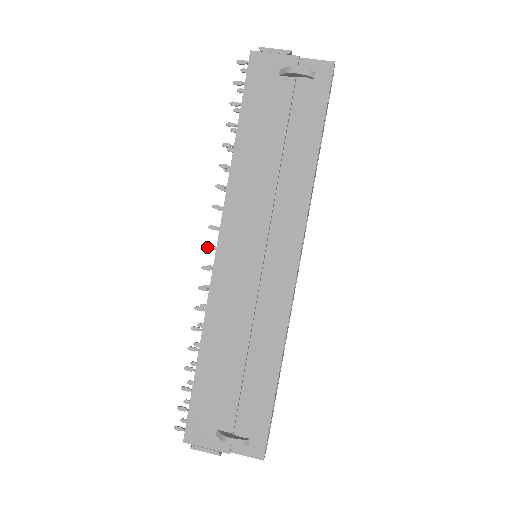
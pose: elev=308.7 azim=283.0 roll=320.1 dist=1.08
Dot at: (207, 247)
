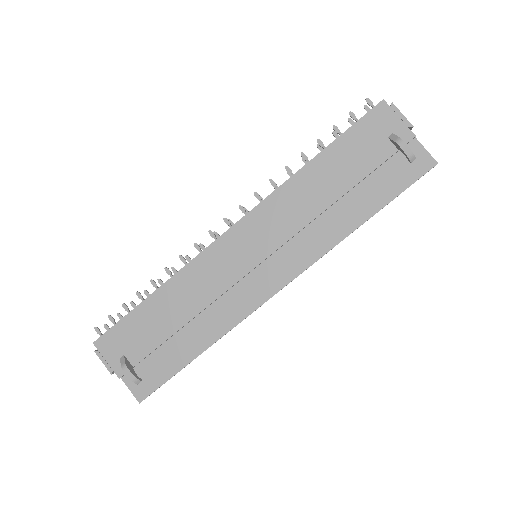
Dot at: (226, 219)
